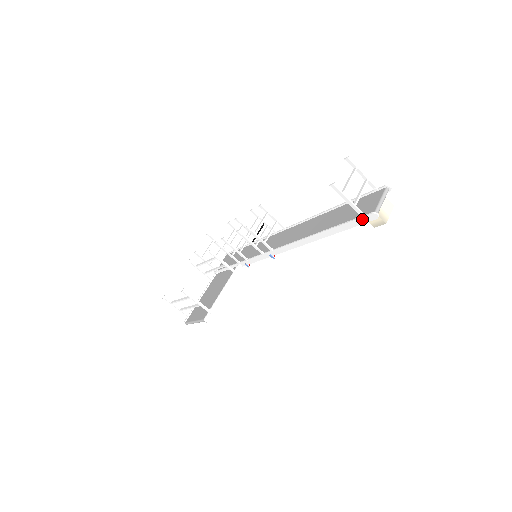
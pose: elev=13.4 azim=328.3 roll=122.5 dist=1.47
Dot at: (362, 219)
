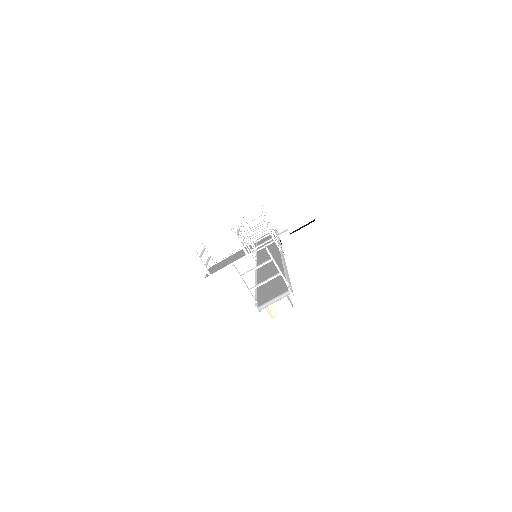
Dot at: occluded
